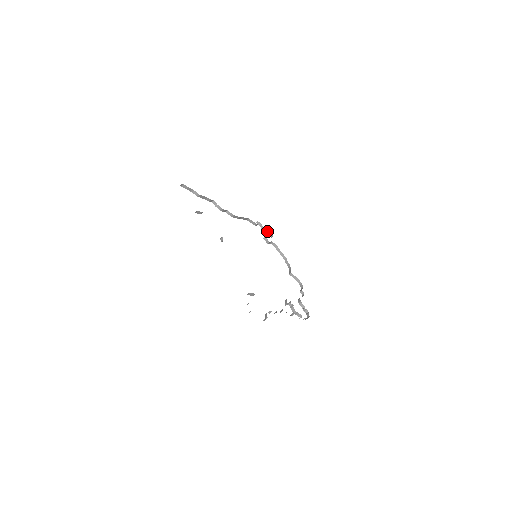
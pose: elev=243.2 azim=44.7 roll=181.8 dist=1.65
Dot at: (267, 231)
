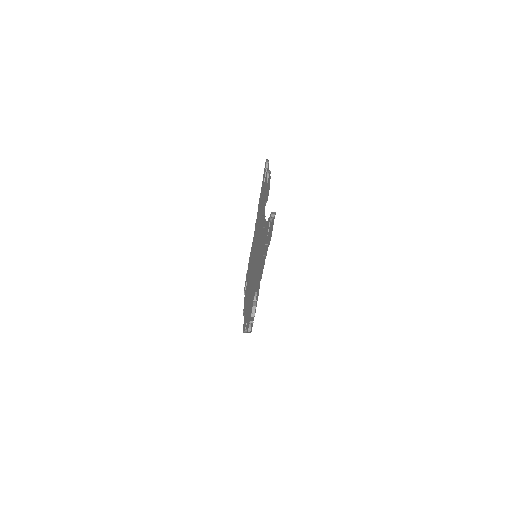
Dot at: (245, 289)
